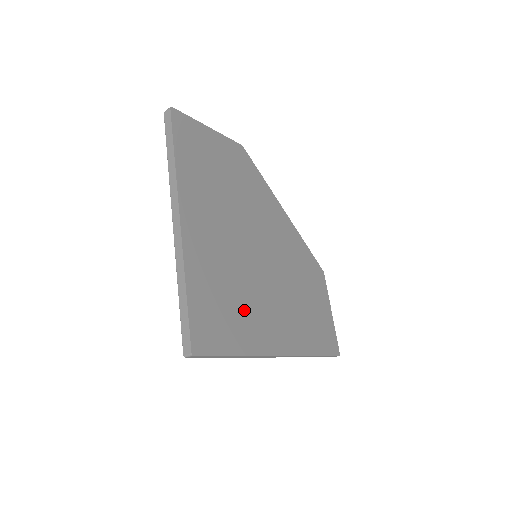
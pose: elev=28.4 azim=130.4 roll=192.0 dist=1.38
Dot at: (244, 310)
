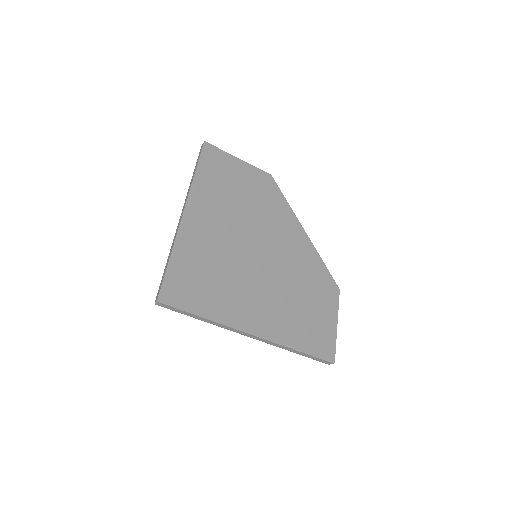
Dot at: (223, 289)
